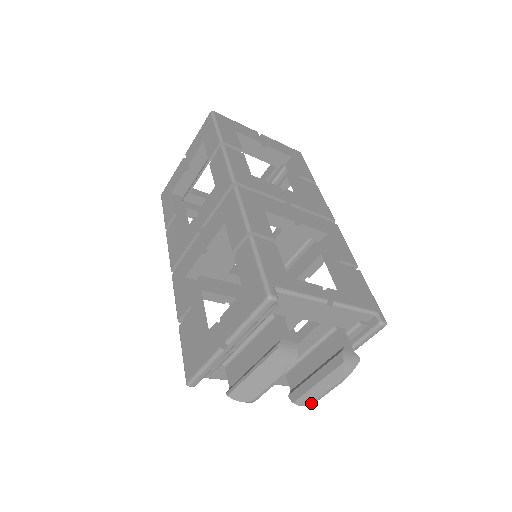
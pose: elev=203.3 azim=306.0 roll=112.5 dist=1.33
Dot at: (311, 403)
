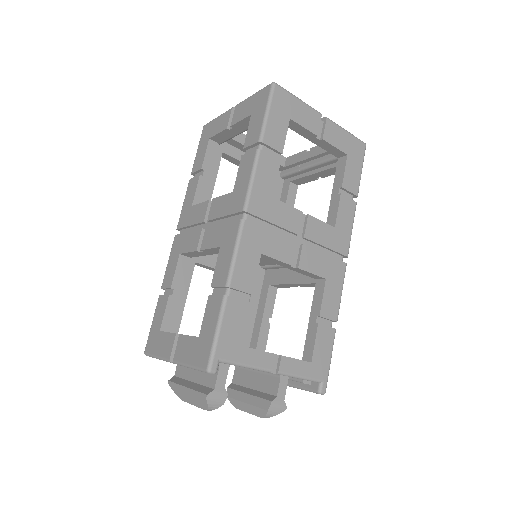
Dot at: occluded
